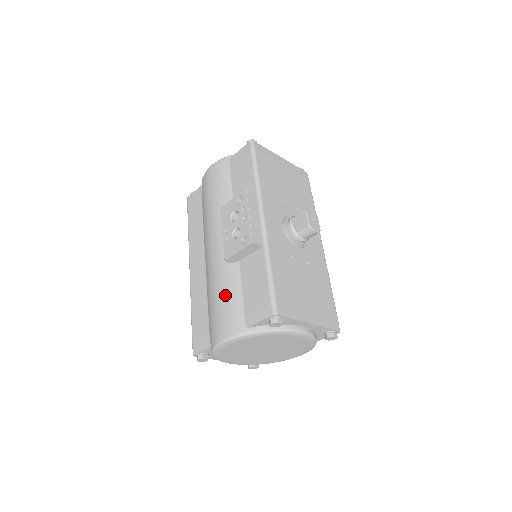
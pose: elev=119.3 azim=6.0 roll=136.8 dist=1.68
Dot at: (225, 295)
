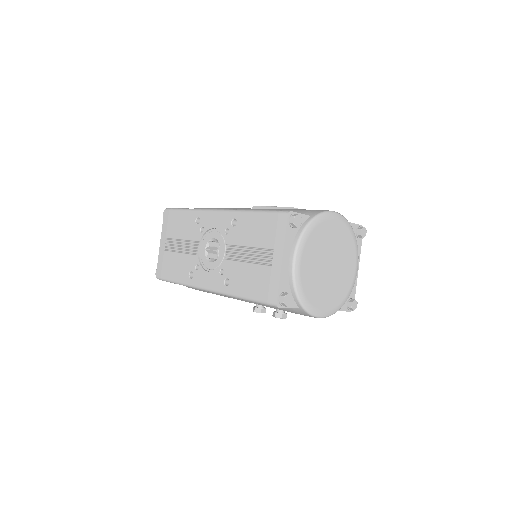
Dot at: occluded
